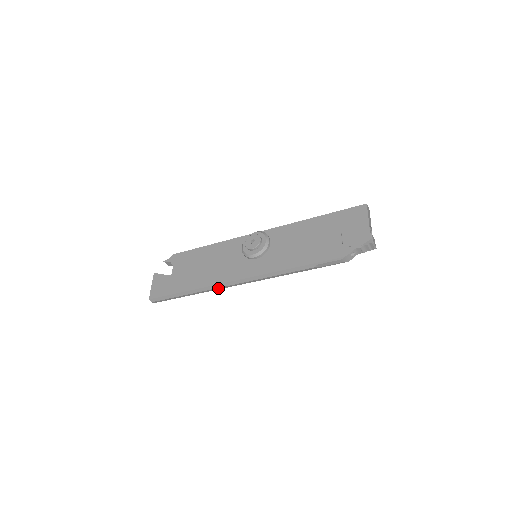
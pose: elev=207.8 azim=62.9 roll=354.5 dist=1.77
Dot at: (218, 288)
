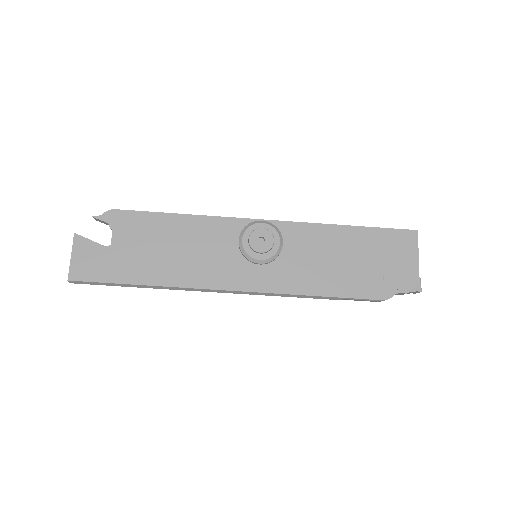
Dot at: (192, 290)
